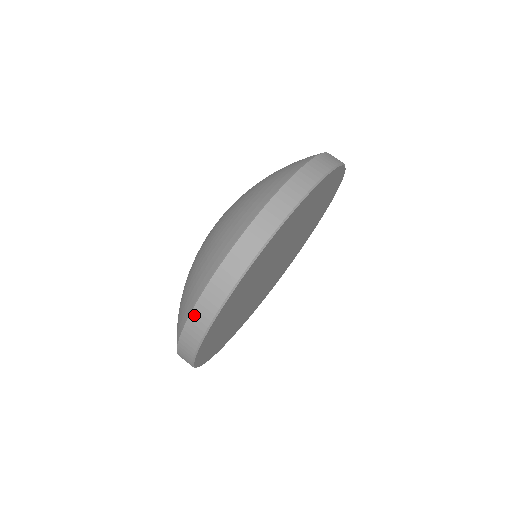
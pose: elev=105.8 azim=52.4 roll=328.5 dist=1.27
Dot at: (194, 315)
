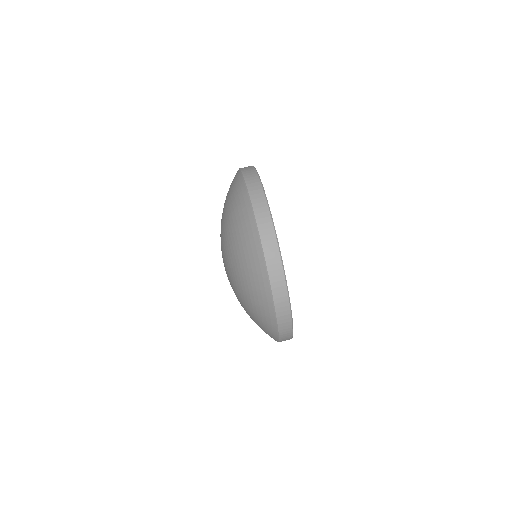
Dot at: (268, 258)
